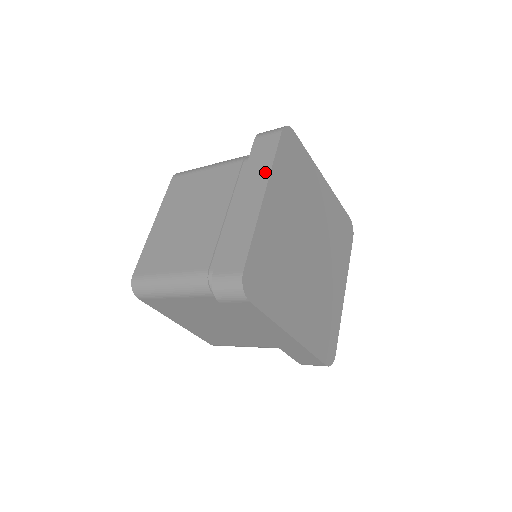
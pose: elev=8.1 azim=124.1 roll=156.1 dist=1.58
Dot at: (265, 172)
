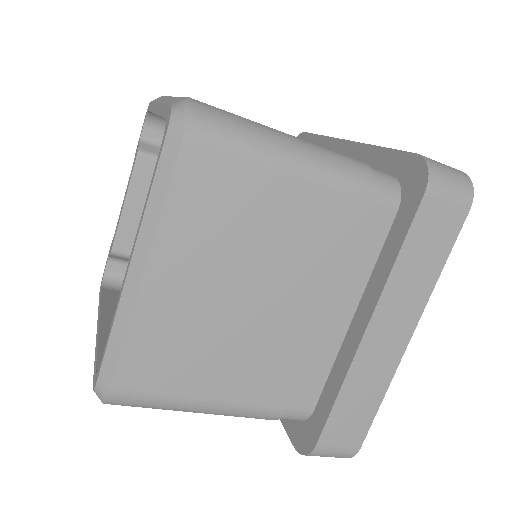
Dot at: occluded
